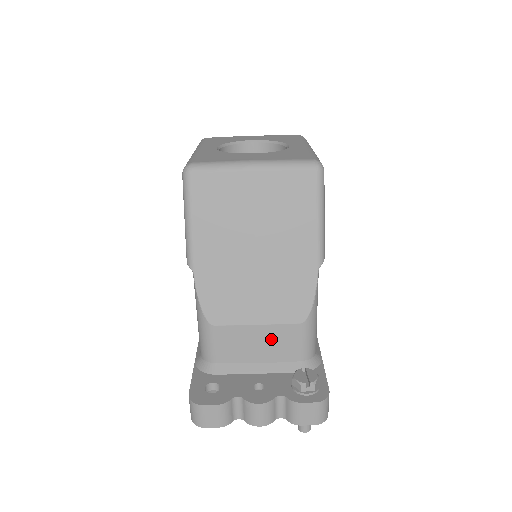
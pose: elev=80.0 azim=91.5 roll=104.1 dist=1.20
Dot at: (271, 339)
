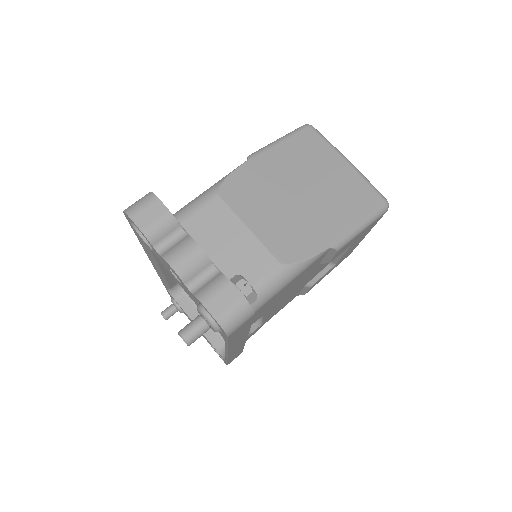
Dot at: (244, 250)
